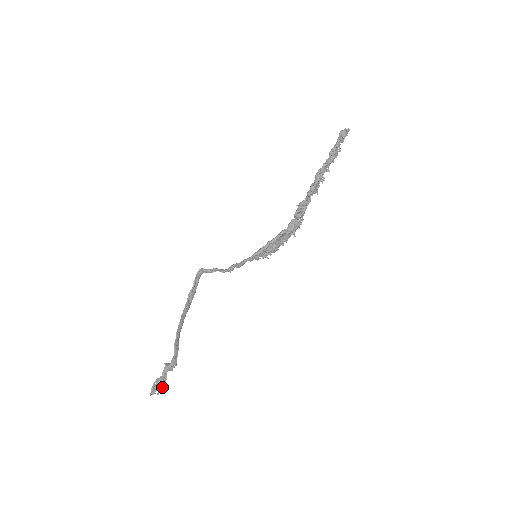
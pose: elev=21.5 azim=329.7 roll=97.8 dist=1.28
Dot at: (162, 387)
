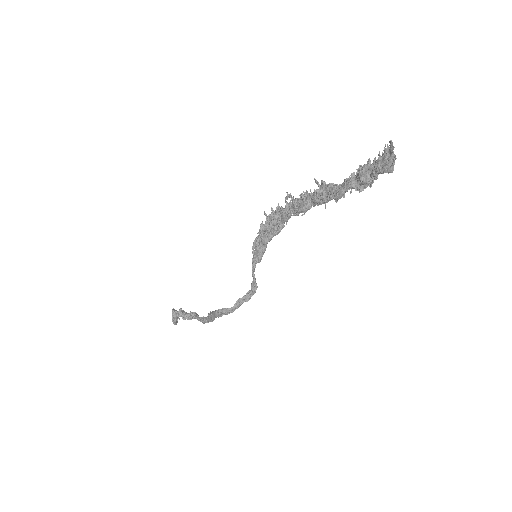
Dot at: occluded
